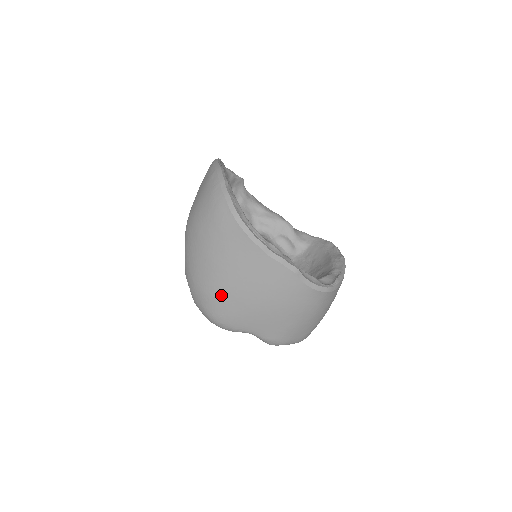
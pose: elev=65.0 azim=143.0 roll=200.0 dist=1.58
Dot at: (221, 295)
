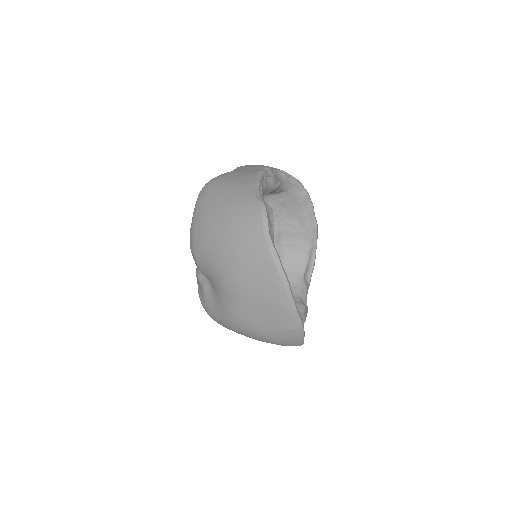
Dot at: occluded
